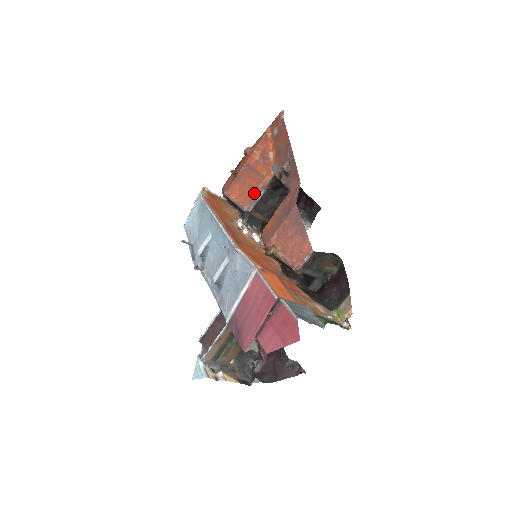
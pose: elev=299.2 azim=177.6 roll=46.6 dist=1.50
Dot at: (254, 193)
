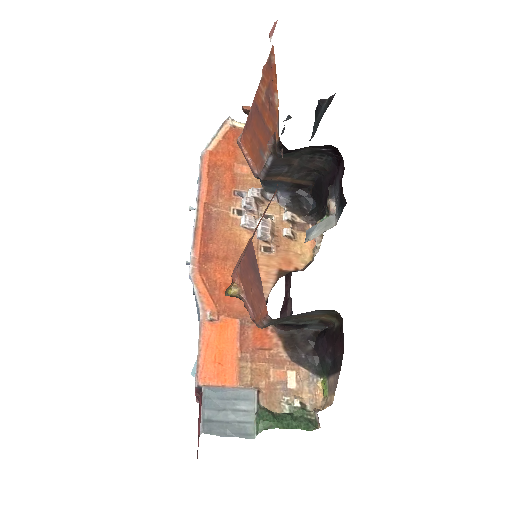
Dot at: (263, 155)
